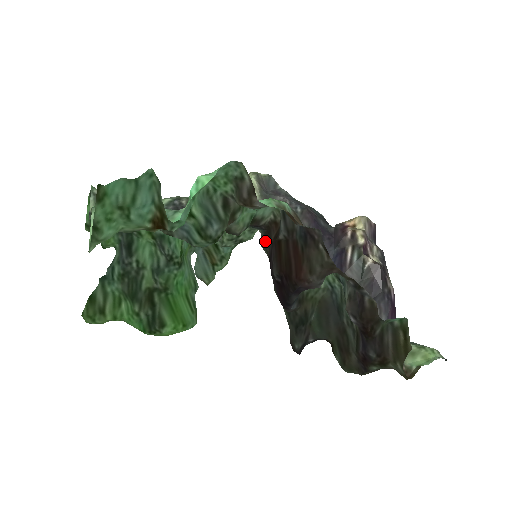
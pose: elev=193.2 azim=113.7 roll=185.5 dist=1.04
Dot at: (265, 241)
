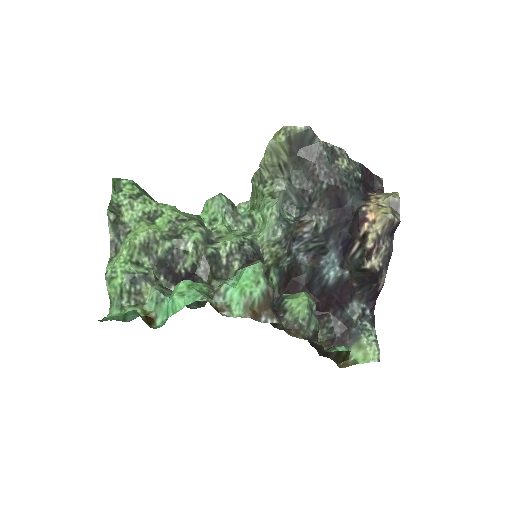
Dot at: occluded
